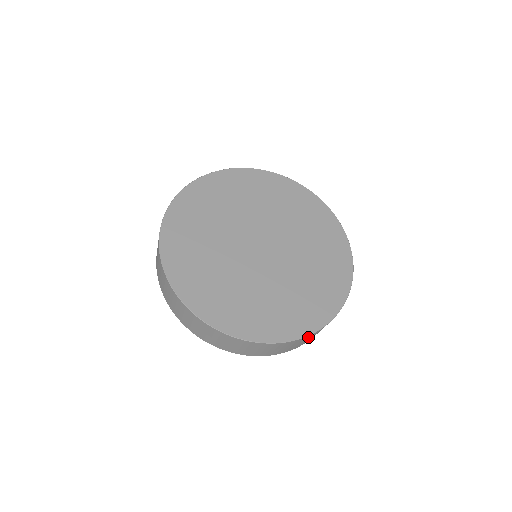
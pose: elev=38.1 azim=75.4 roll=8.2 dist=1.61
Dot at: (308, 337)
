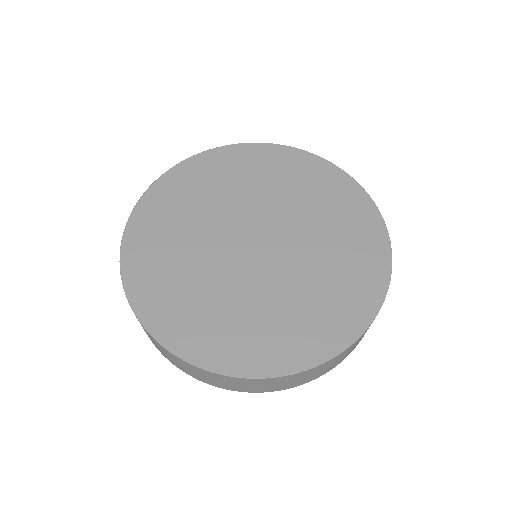
Dot at: (332, 360)
